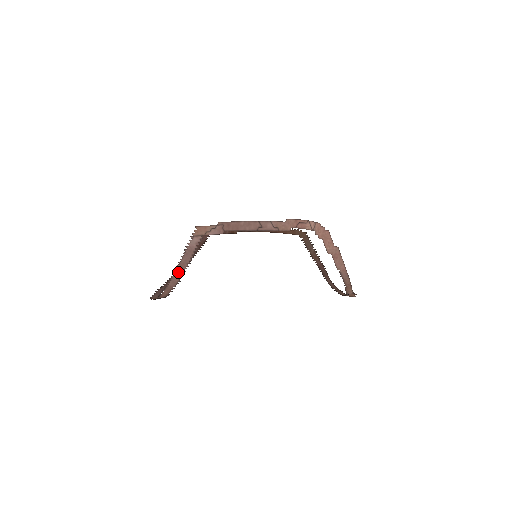
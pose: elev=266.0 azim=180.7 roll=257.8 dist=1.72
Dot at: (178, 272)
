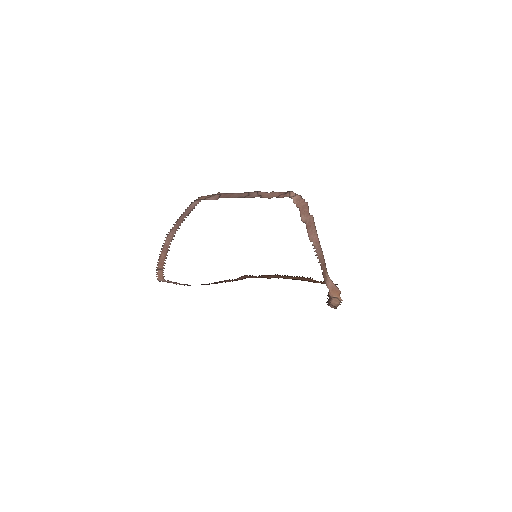
Dot at: (174, 229)
